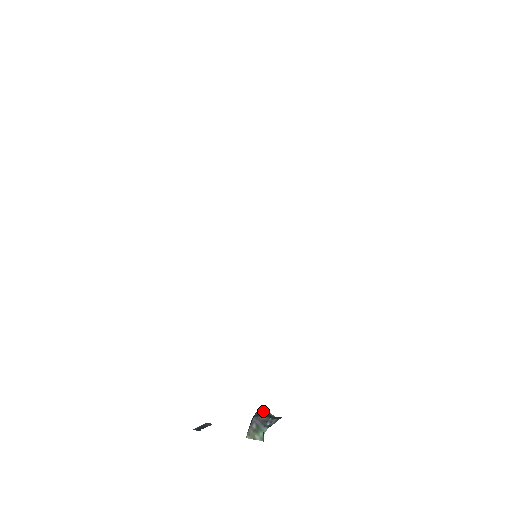
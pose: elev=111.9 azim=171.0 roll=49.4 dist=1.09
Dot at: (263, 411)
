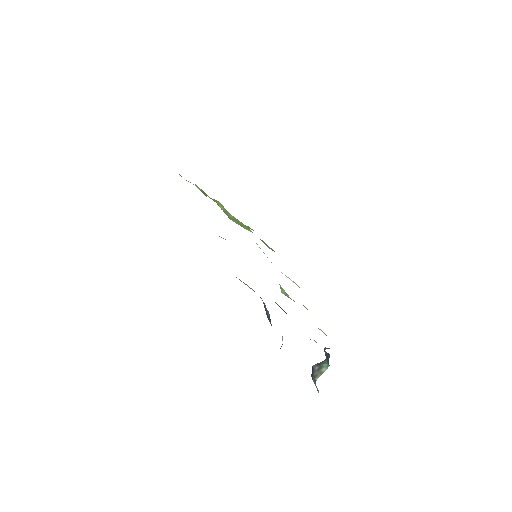
Dot at: occluded
